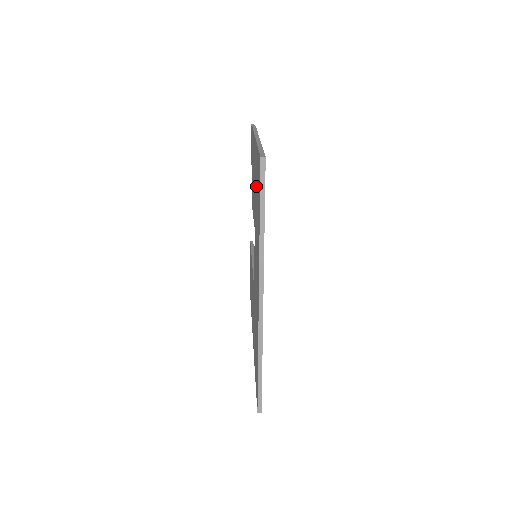
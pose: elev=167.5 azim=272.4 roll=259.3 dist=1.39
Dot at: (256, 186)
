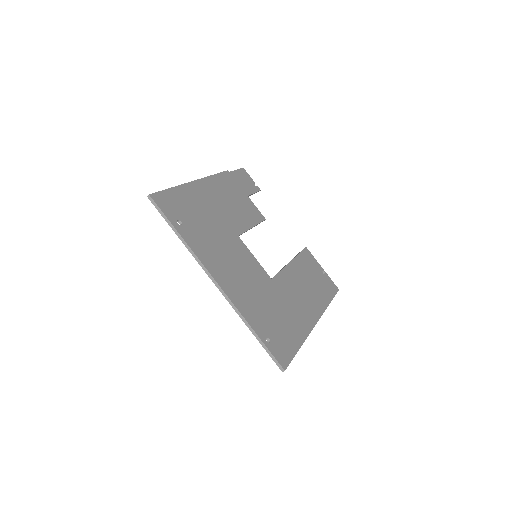
Dot at: occluded
